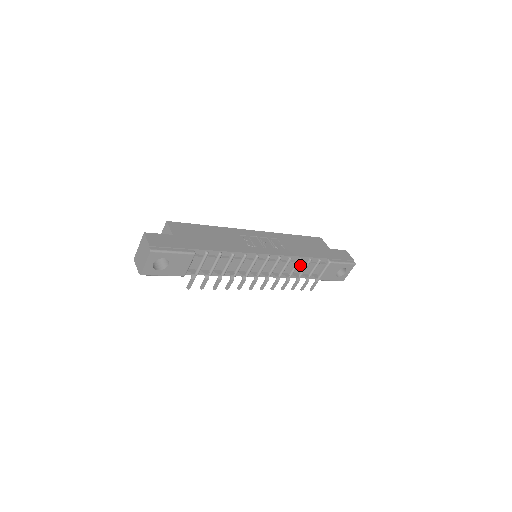
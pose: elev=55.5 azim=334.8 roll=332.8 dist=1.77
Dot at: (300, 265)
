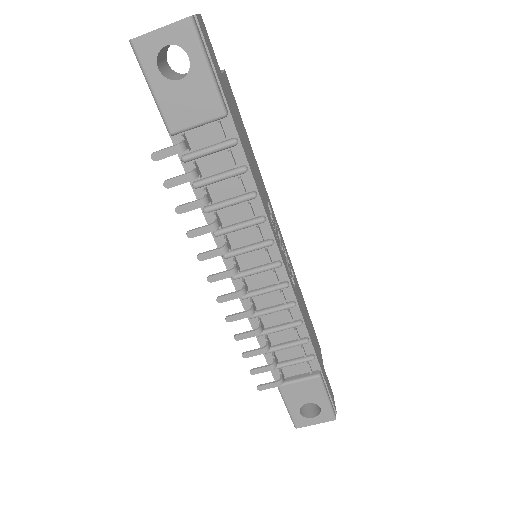
Dot at: (288, 333)
